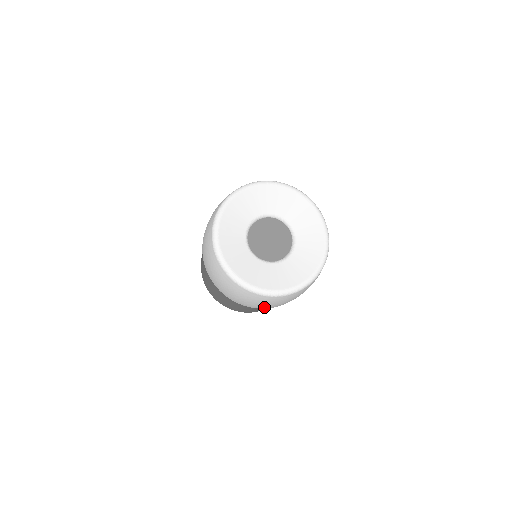
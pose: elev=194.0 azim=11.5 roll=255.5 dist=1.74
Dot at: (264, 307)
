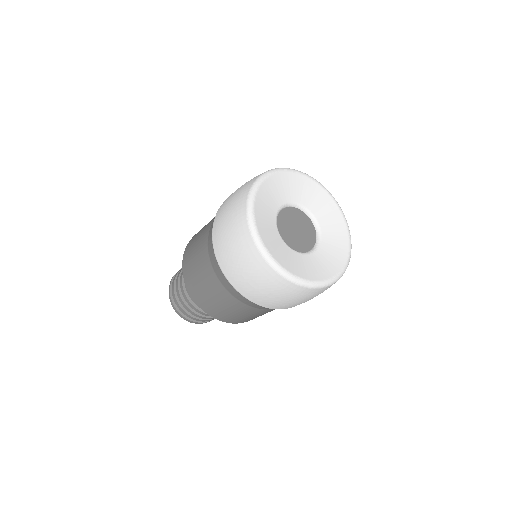
Dot at: (283, 306)
